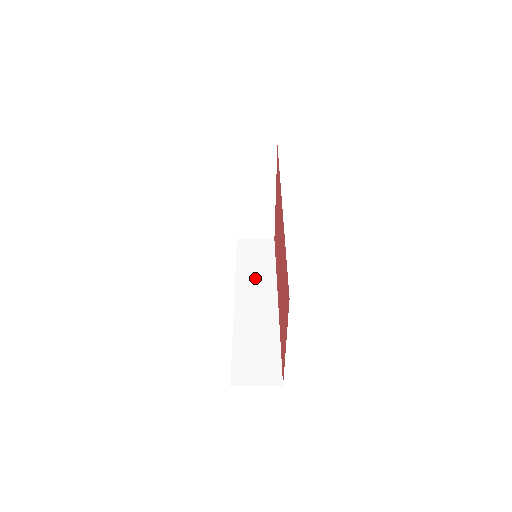
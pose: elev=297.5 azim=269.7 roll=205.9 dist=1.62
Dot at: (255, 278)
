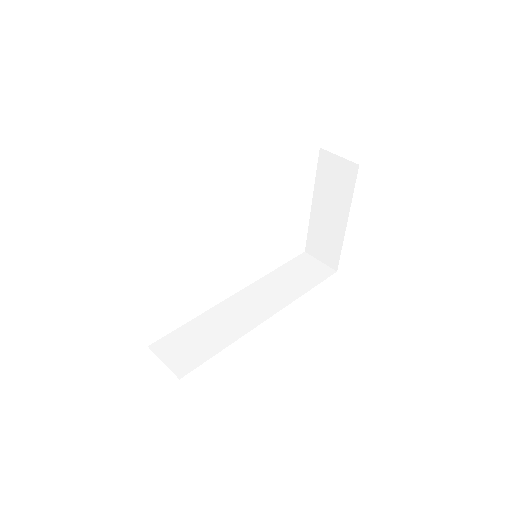
Dot at: (276, 289)
